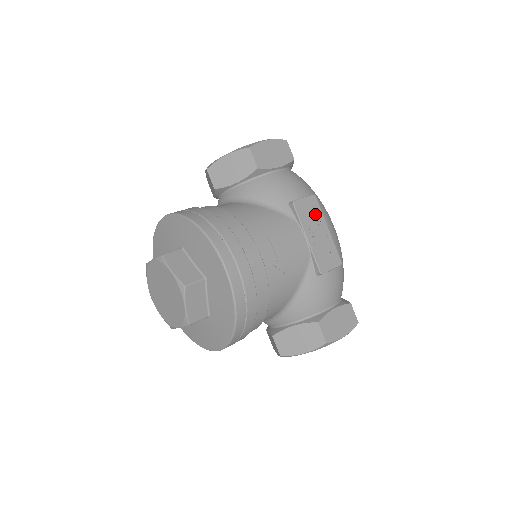
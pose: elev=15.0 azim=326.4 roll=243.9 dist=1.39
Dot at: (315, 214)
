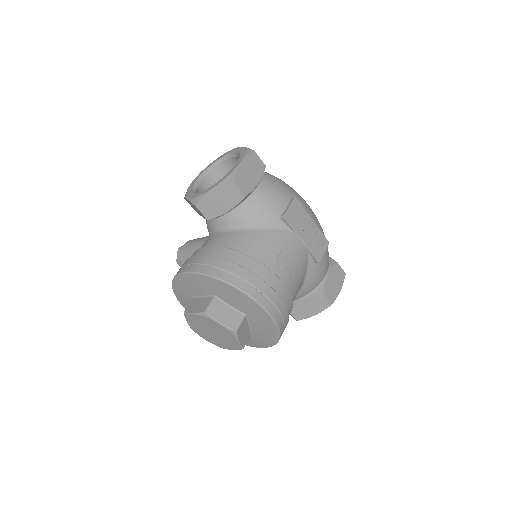
Dot at: (301, 215)
